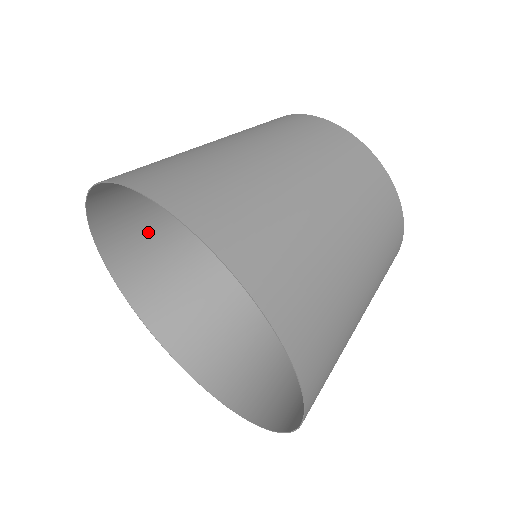
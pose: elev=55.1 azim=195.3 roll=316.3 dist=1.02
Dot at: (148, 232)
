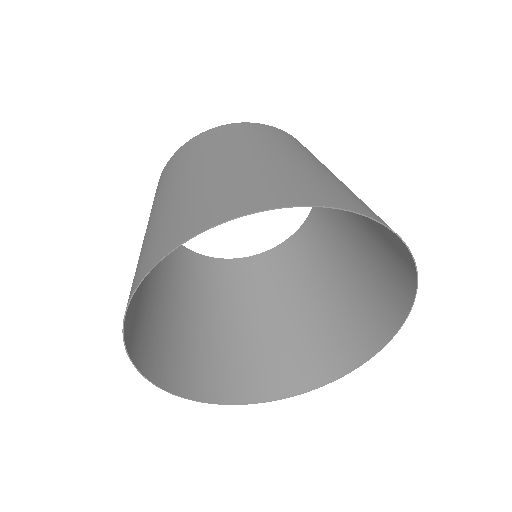
Dot at: occluded
